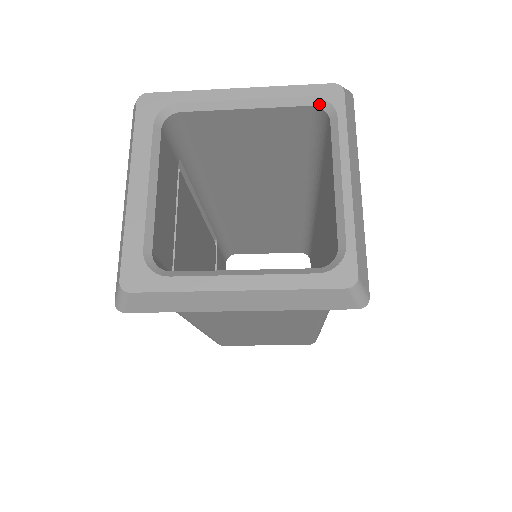
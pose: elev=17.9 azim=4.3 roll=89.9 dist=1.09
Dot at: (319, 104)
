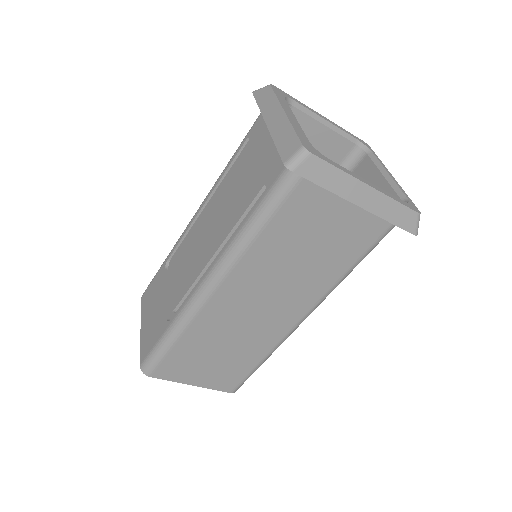
Dot at: (360, 145)
